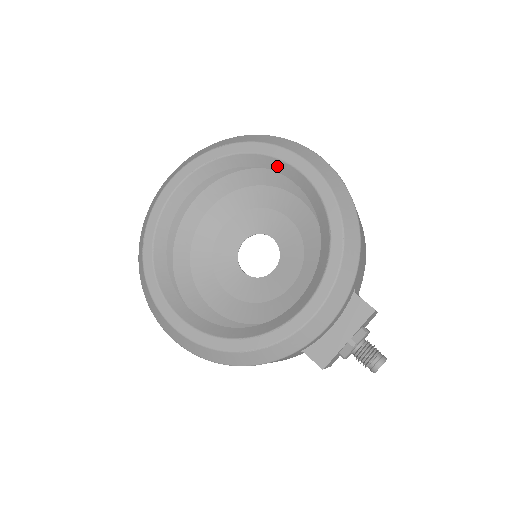
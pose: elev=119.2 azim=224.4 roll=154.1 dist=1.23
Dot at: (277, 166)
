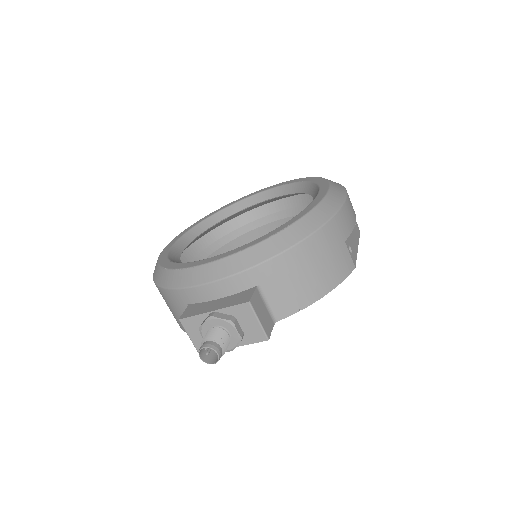
Dot at: (316, 193)
